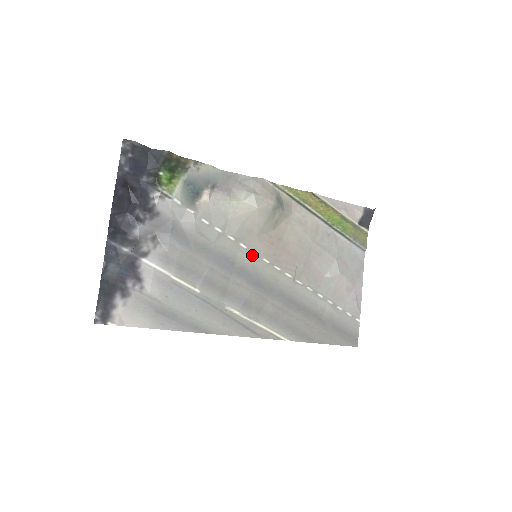
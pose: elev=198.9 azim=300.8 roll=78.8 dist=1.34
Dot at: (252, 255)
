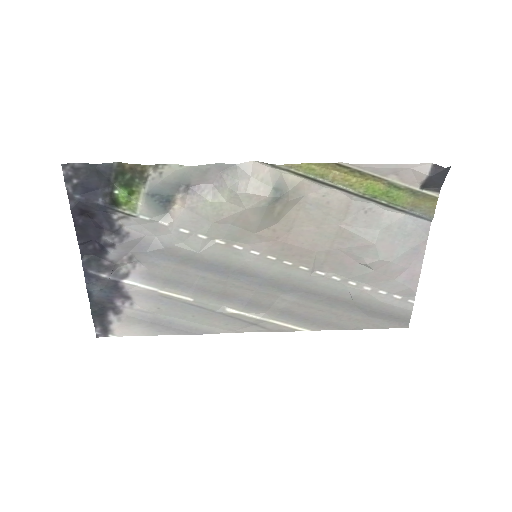
Dot at: (251, 255)
